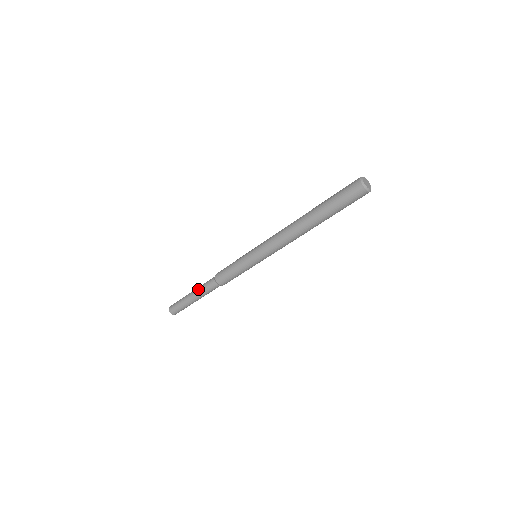
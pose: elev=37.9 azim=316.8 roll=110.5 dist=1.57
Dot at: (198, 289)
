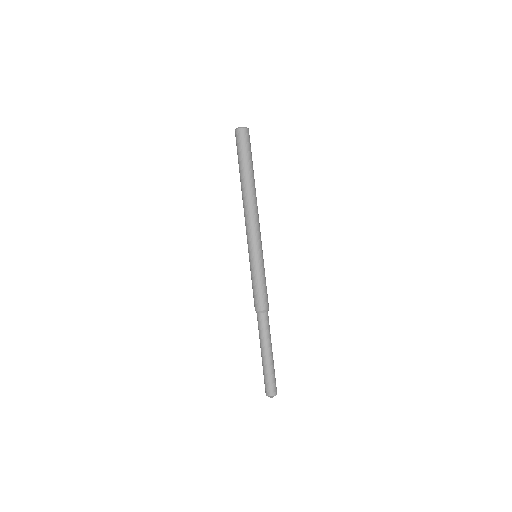
Dot at: occluded
